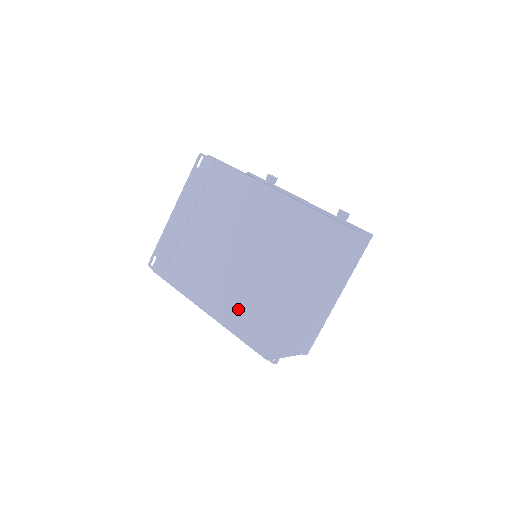
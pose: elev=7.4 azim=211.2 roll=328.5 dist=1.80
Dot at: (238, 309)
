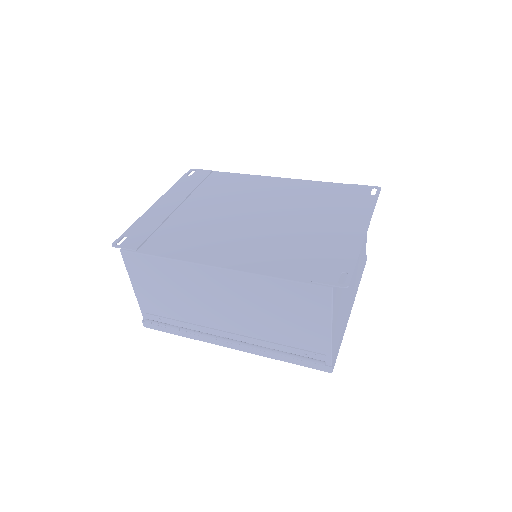
Dot at: (271, 255)
